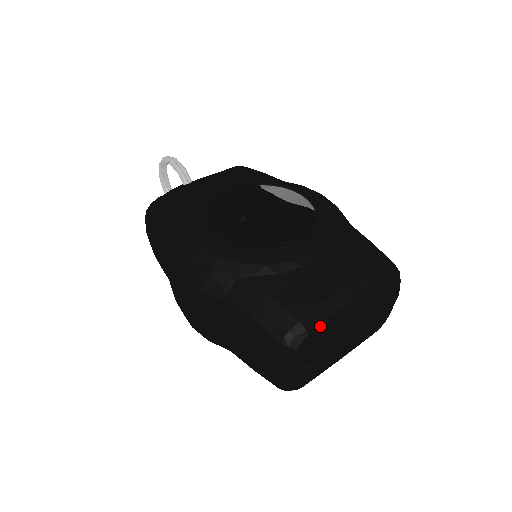
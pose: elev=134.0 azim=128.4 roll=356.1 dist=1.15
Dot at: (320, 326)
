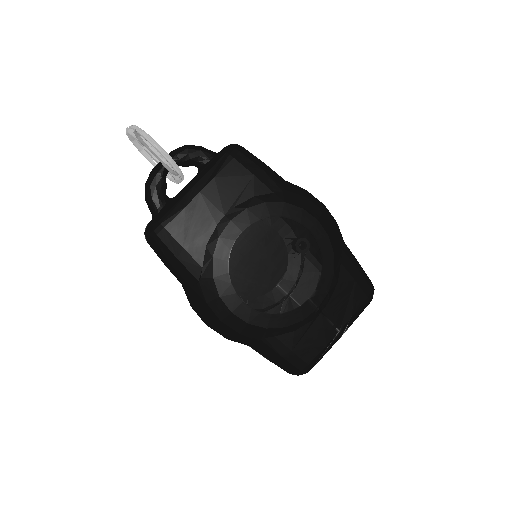
Dot at: occluded
